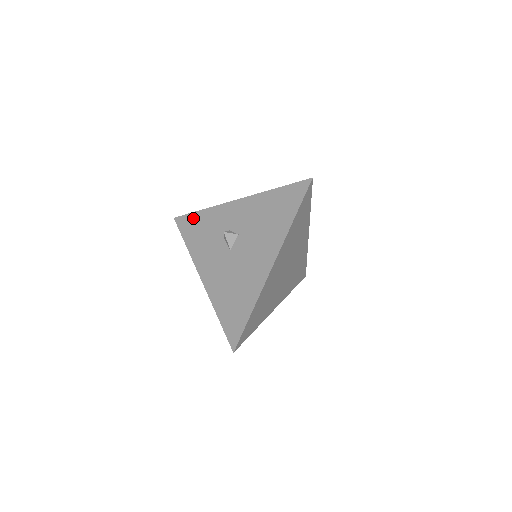
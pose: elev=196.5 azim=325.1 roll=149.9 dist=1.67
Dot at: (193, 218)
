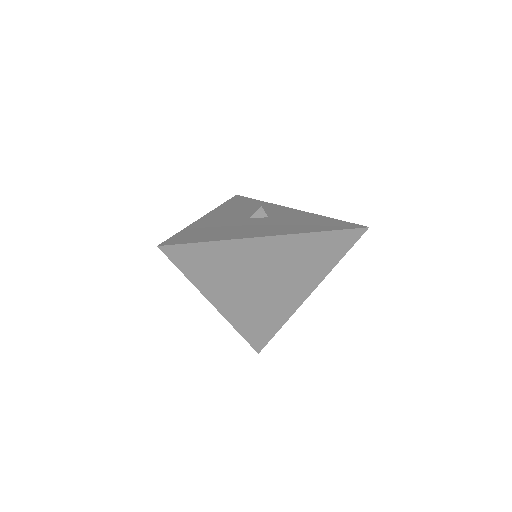
Dot at: (249, 200)
